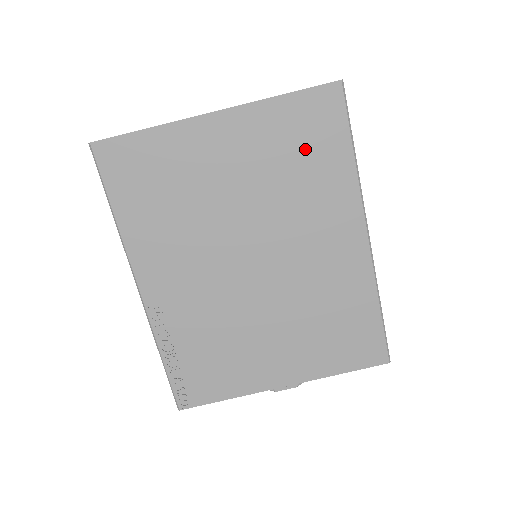
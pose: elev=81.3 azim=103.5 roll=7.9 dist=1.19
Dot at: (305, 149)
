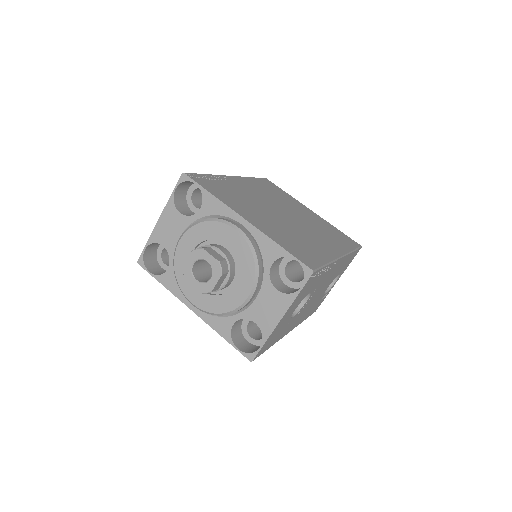
Dot at: (335, 235)
